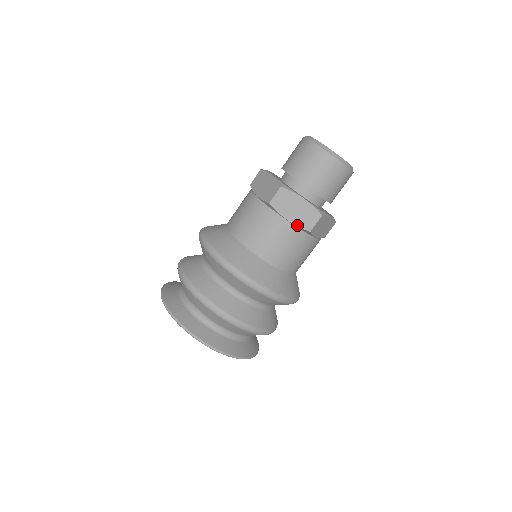
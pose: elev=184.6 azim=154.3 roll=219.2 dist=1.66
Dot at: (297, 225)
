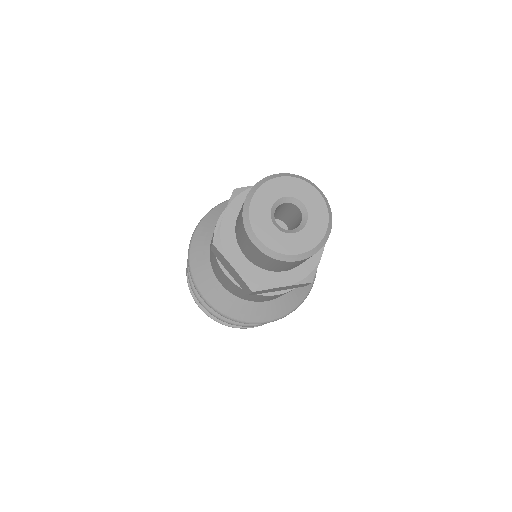
Dot at: (237, 282)
